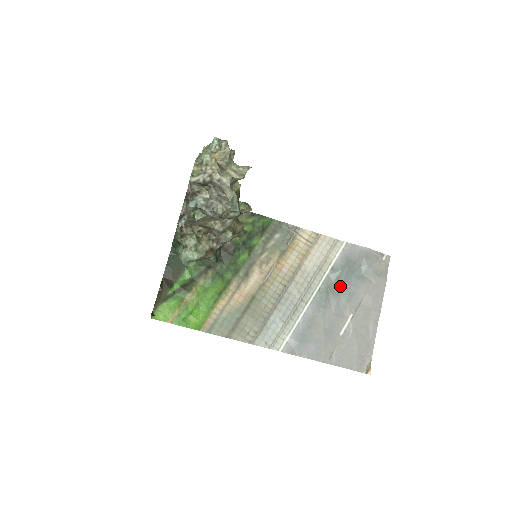
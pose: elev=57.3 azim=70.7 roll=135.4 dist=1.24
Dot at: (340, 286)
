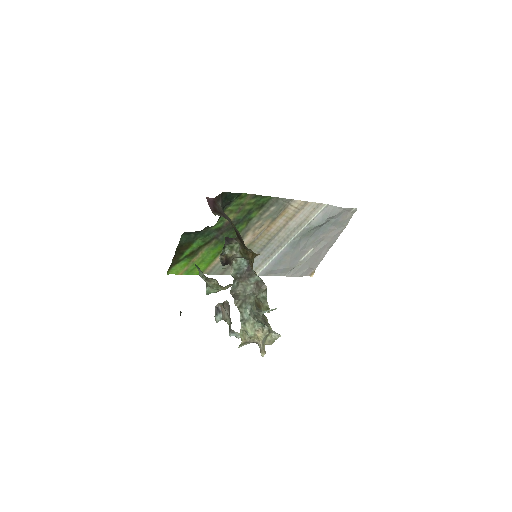
Dot at: (311, 234)
